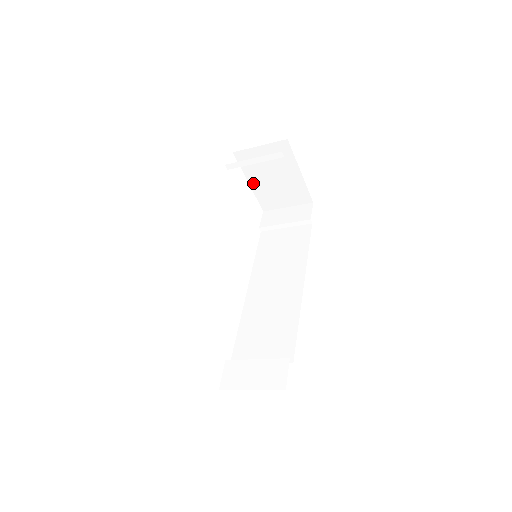
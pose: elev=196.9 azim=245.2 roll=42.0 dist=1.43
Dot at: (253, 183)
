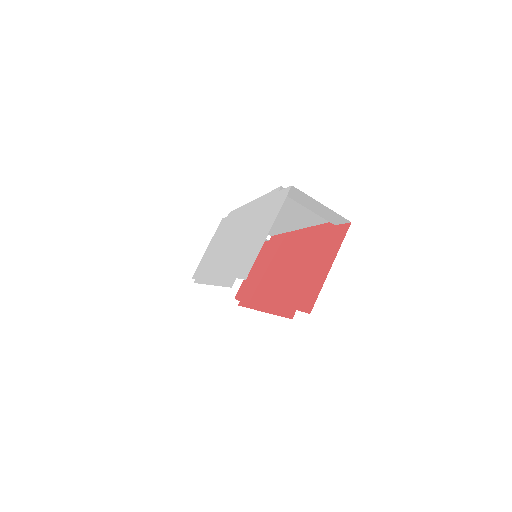
Dot at: occluded
